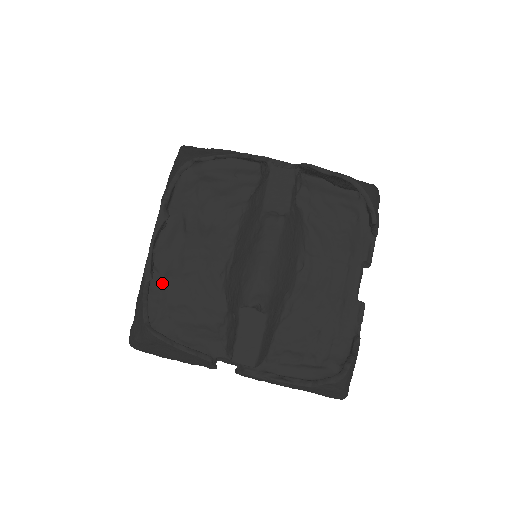
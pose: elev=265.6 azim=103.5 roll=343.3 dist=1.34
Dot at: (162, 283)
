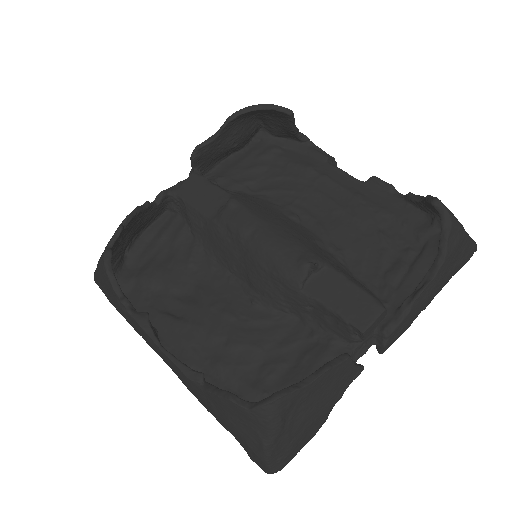
Dot at: (219, 379)
